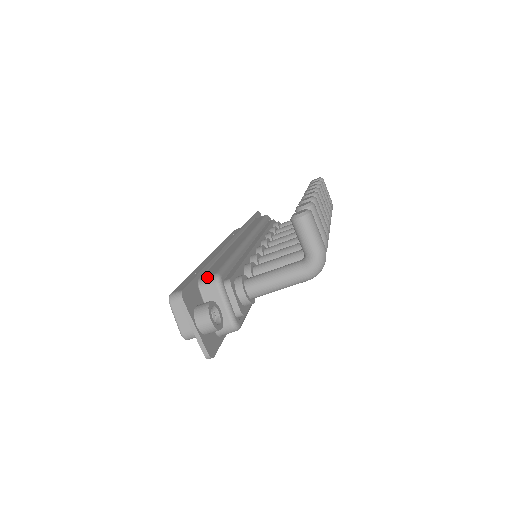
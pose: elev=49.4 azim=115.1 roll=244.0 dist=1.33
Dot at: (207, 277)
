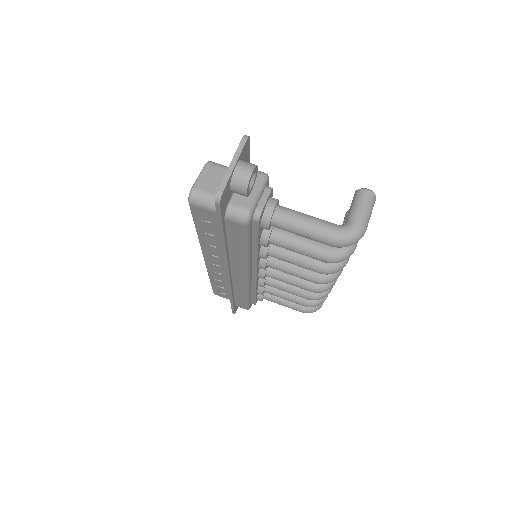
Dot at: occluded
